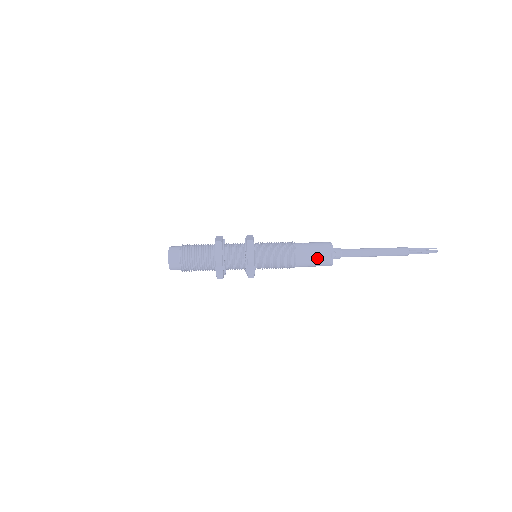
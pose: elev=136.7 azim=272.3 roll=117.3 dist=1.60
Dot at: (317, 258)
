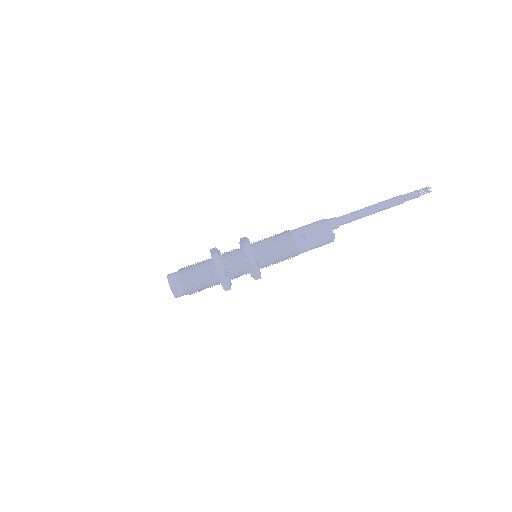
Dot at: occluded
